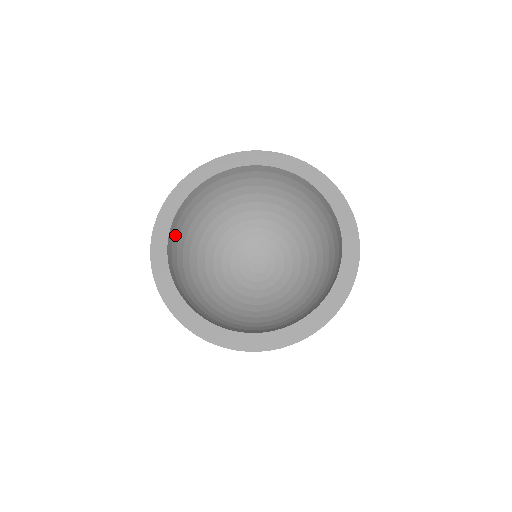
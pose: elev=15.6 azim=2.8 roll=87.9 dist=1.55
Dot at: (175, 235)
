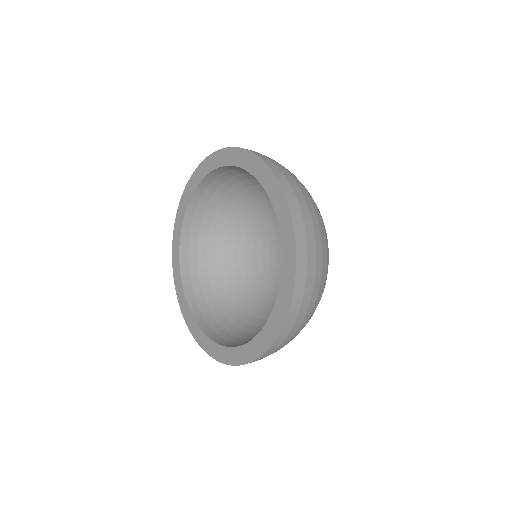
Dot at: (191, 253)
